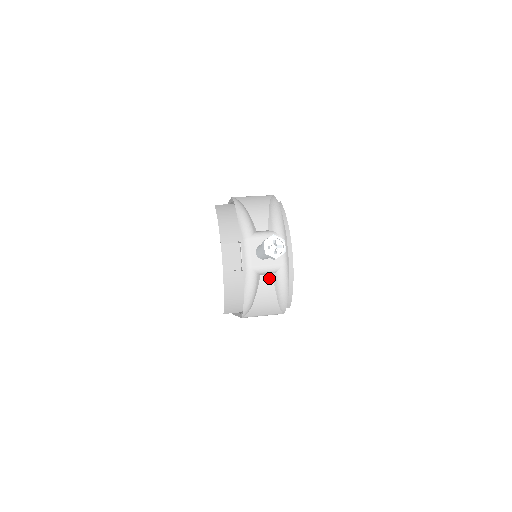
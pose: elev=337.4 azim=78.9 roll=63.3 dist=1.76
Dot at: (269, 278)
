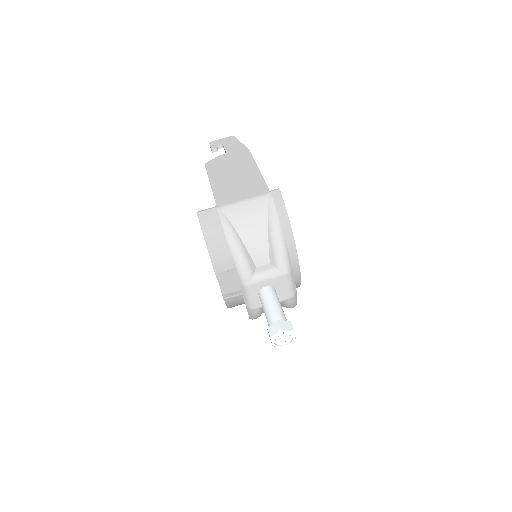
Dot at: occluded
